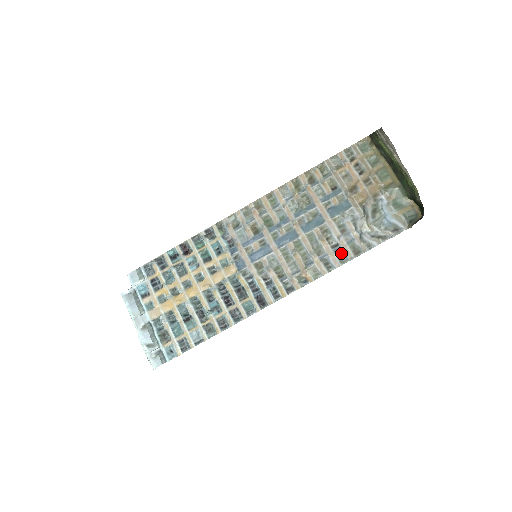
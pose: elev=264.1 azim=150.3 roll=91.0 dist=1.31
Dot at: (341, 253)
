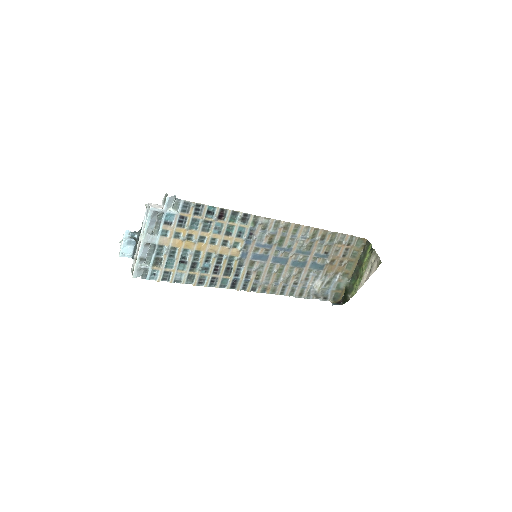
Dot at: (294, 290)
